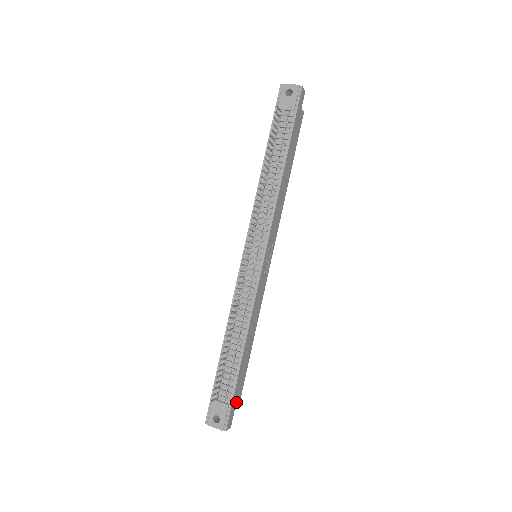
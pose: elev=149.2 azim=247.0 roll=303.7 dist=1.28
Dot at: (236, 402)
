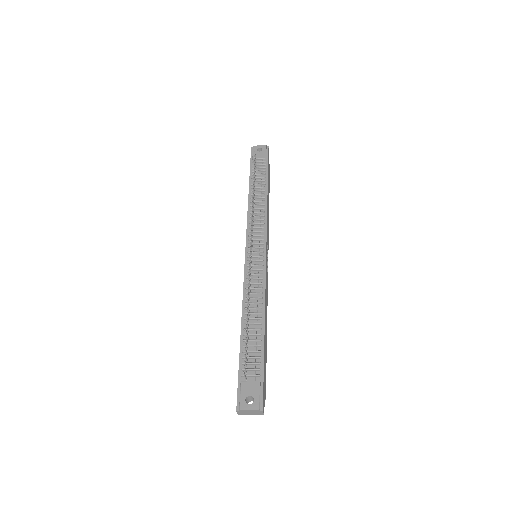
Dot at: (264, 386)
